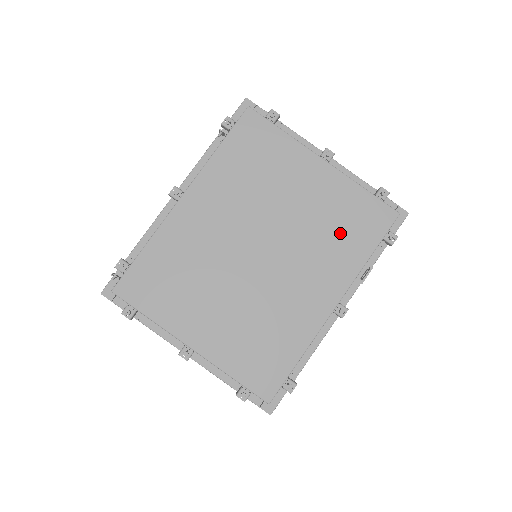
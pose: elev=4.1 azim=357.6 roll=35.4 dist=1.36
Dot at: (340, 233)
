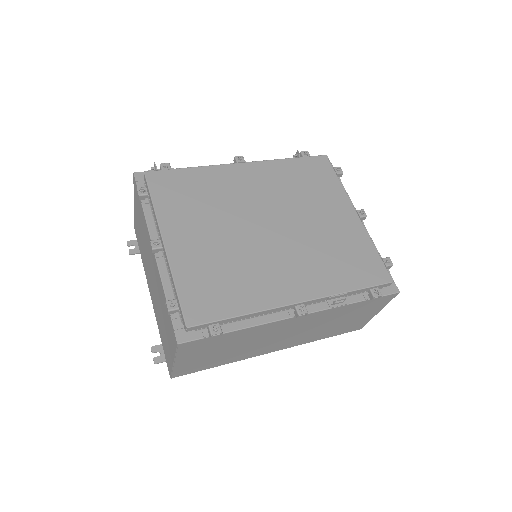
Dot at: (338, 260)
